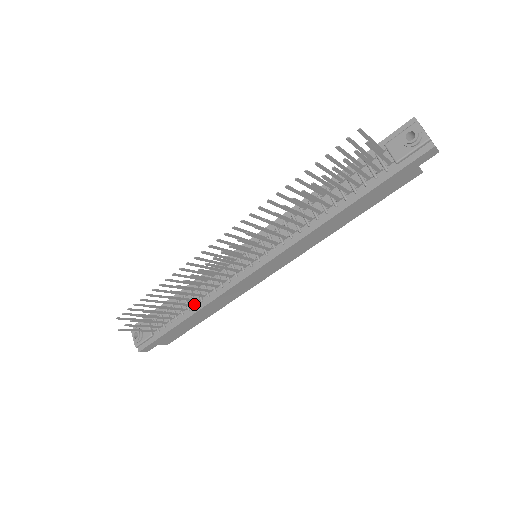
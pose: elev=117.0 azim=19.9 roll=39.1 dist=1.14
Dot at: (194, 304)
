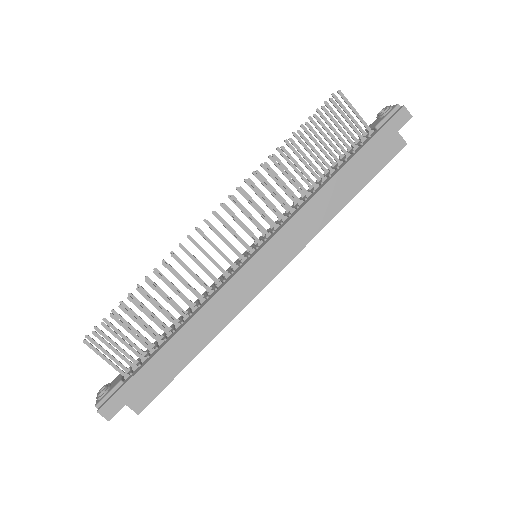
Dot at: (181, 321)
